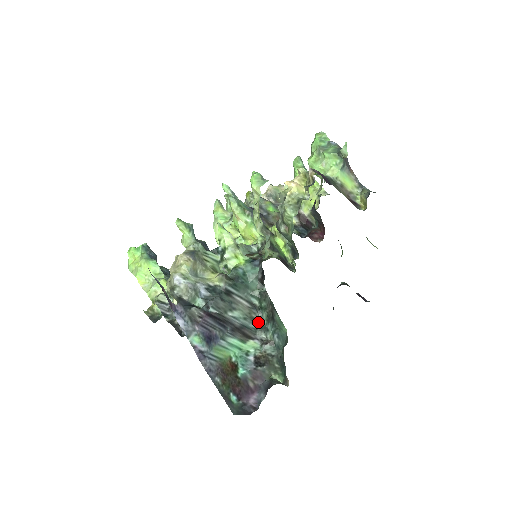
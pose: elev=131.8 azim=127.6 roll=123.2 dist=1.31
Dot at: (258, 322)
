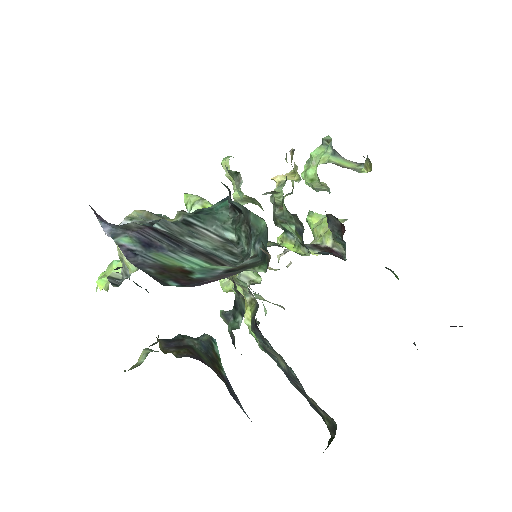
Dot at: (238, 255)
